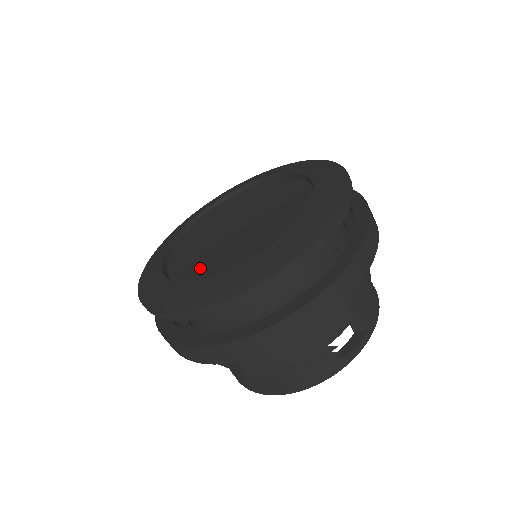
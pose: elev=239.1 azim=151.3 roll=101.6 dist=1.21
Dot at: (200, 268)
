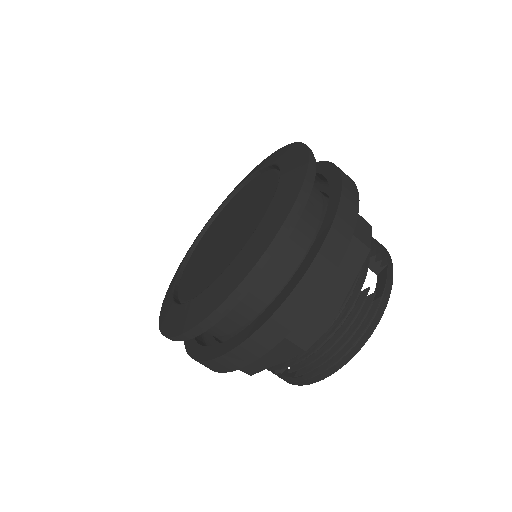
Dot at: (213, 275)
